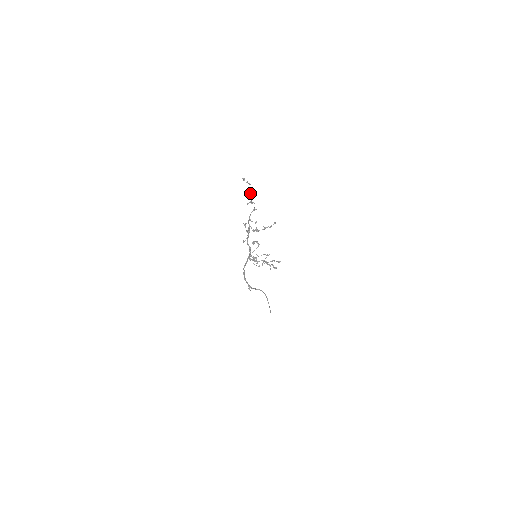
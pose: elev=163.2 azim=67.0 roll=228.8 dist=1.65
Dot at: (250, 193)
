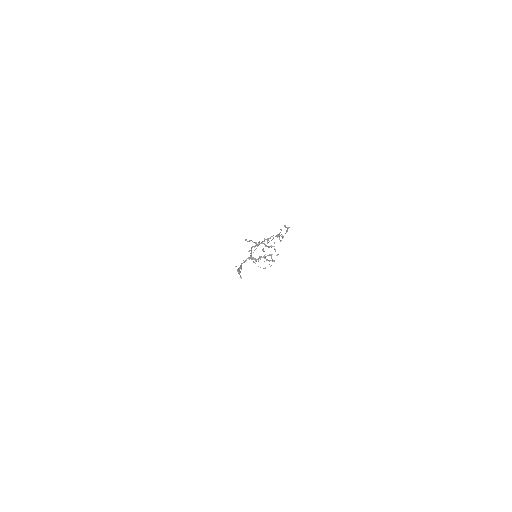
Dot at: occluded
